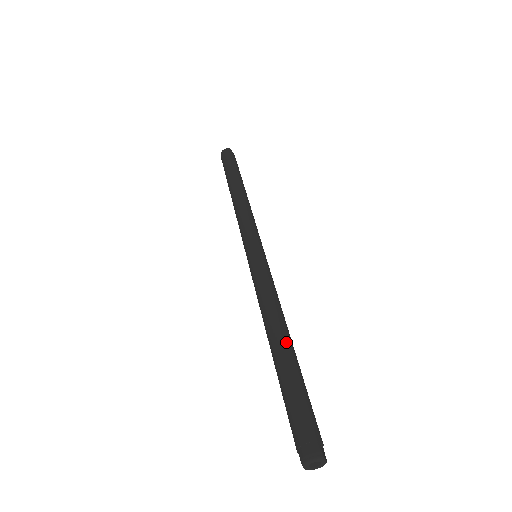
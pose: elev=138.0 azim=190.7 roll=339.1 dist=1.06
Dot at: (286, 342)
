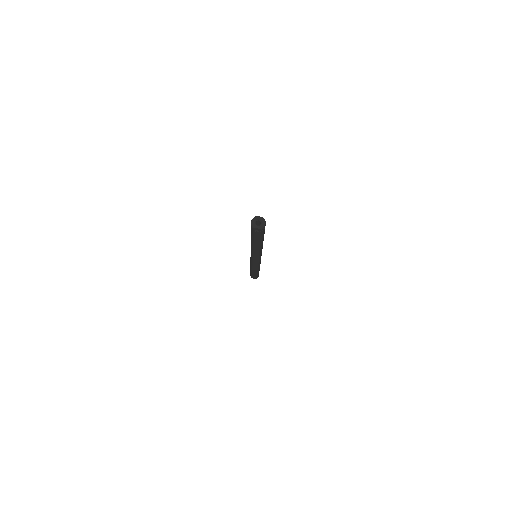
Dot at: occluded
